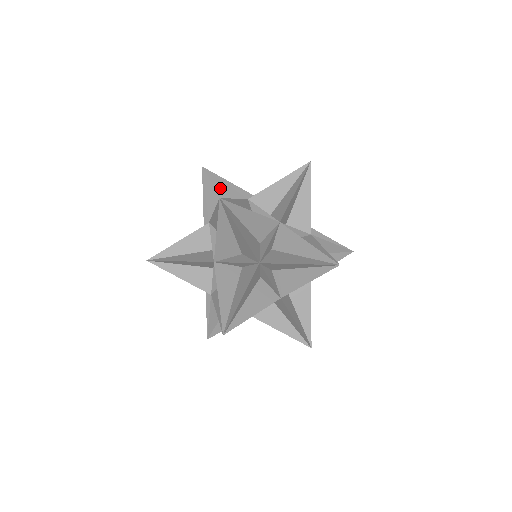
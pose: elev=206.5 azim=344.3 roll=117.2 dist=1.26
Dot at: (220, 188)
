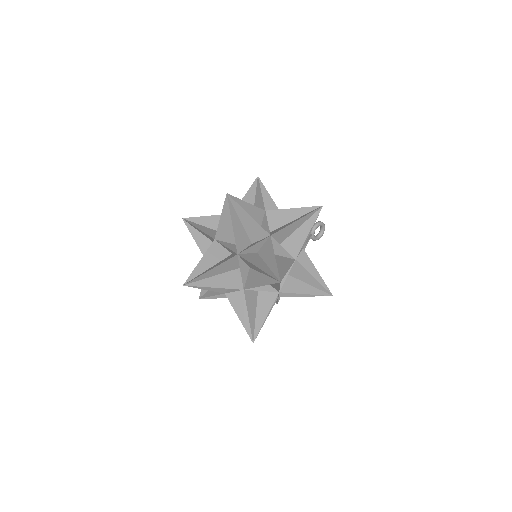
Dot at: (232, 221)
